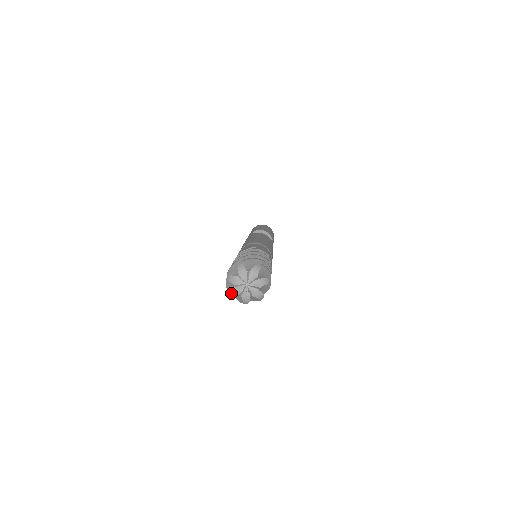
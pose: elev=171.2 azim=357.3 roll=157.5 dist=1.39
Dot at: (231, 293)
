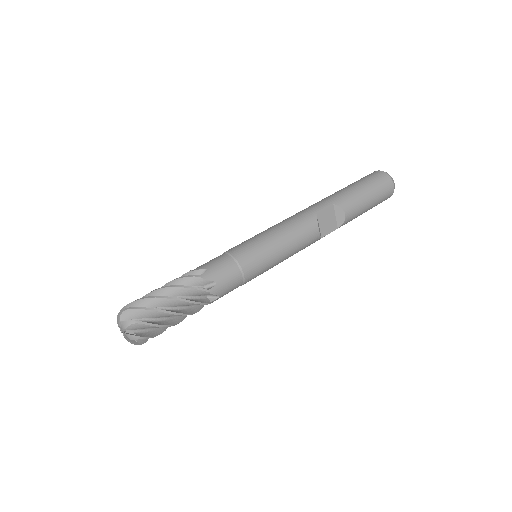
Dot at: occluded
